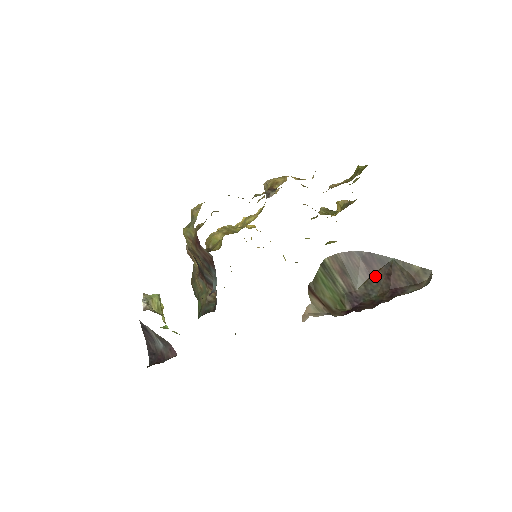
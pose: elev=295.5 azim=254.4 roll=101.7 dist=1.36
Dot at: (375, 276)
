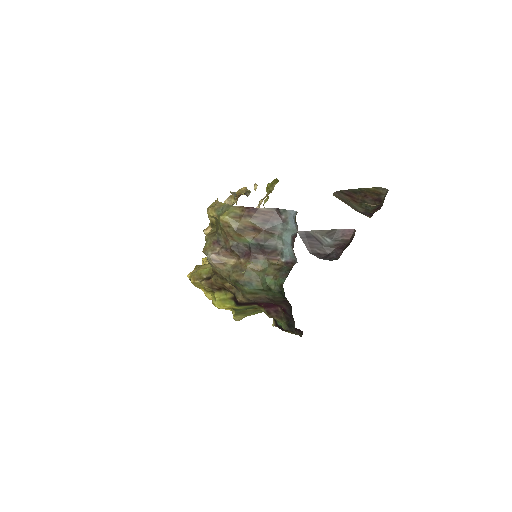
Dot at: (360, 200)
